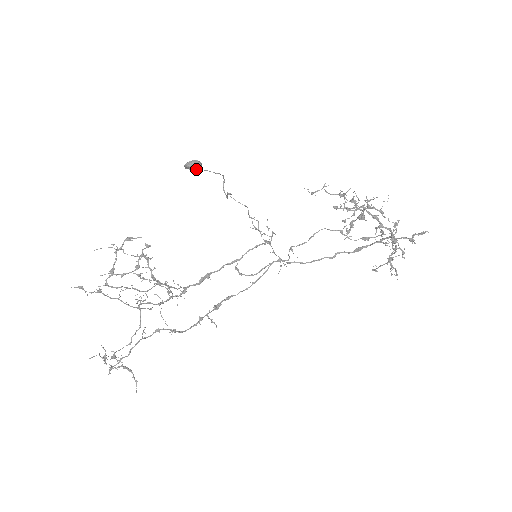
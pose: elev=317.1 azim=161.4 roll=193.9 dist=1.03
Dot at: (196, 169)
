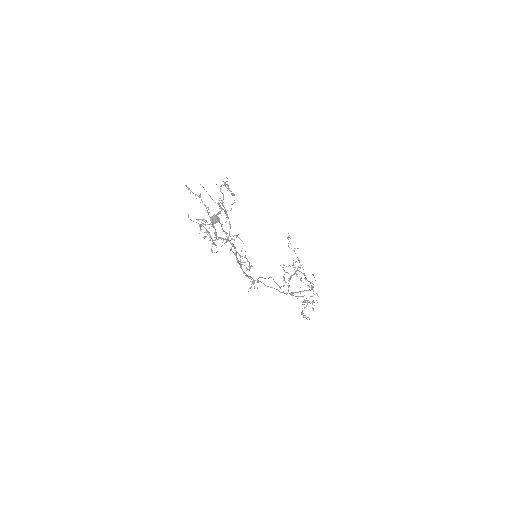
Dot at: (214, 223)
